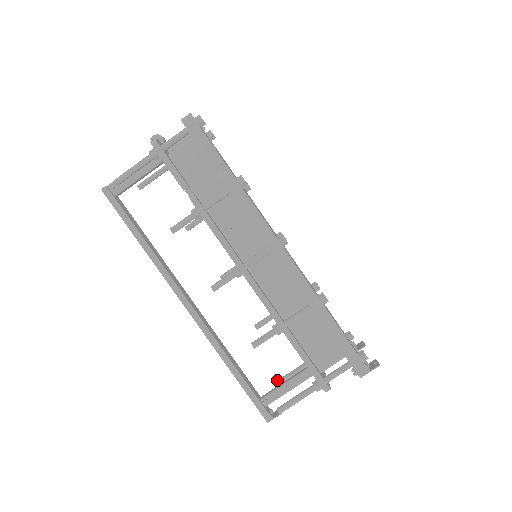
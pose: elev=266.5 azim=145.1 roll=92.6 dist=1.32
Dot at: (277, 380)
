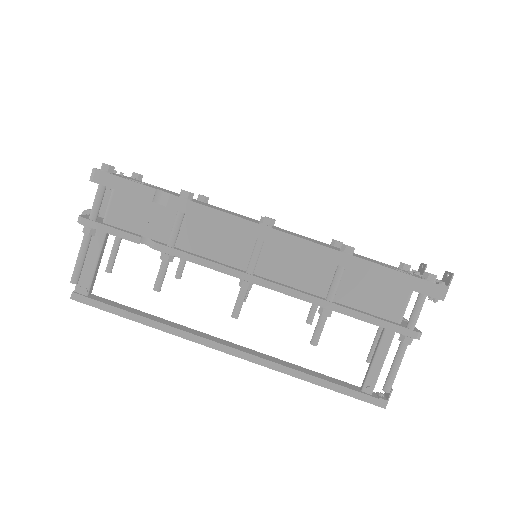
Dot at: occluded
